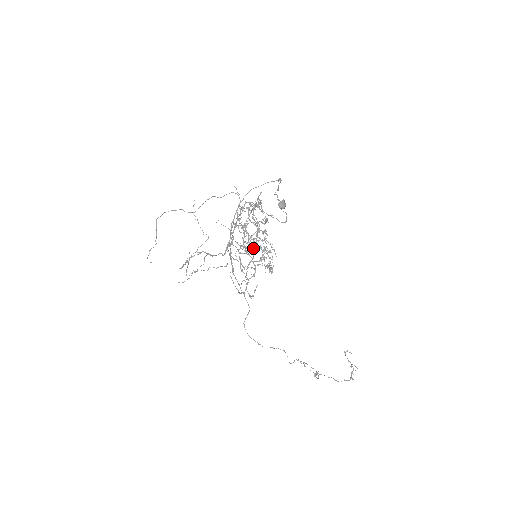
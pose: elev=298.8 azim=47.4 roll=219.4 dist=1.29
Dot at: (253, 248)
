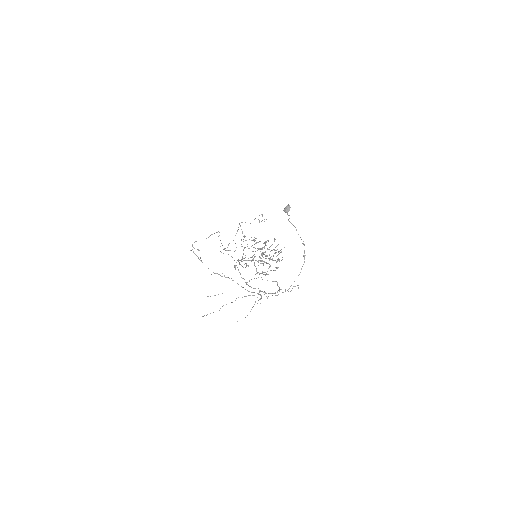
Dot at: occluded
